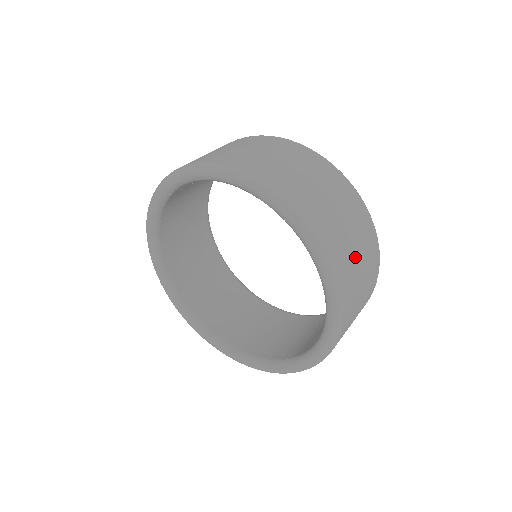
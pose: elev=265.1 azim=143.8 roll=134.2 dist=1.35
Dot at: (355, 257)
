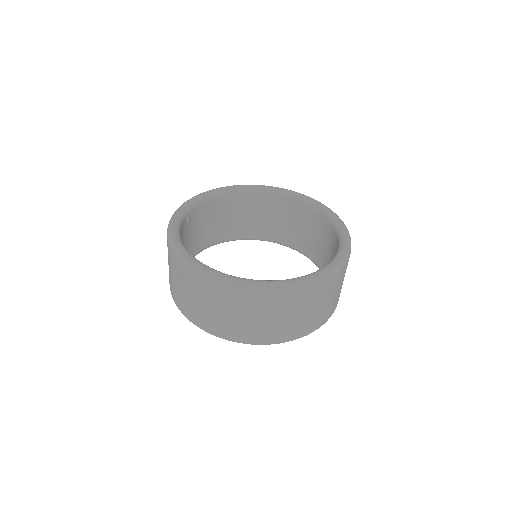
Dot at: occluded
